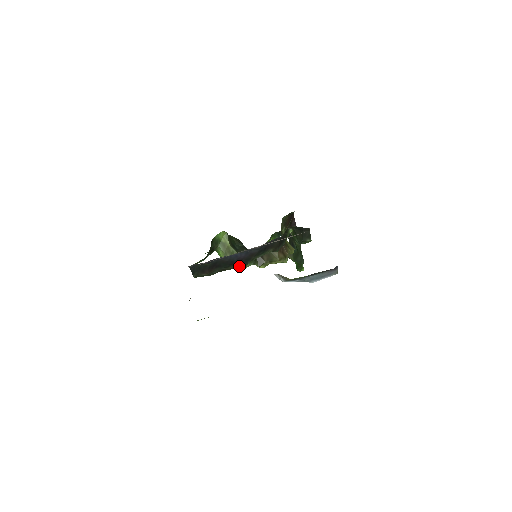
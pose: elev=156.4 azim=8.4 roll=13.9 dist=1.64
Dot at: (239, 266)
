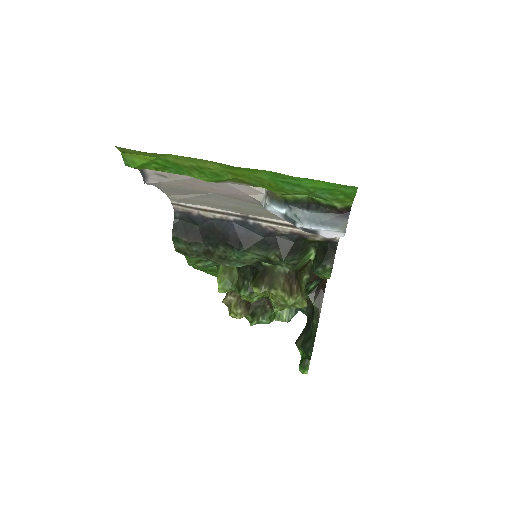
Dot at: (230, 264)
